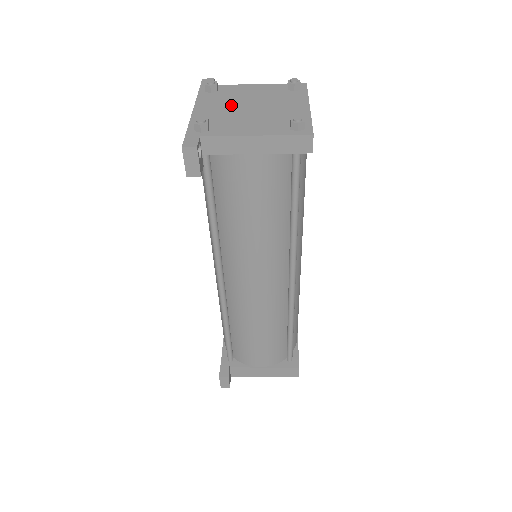
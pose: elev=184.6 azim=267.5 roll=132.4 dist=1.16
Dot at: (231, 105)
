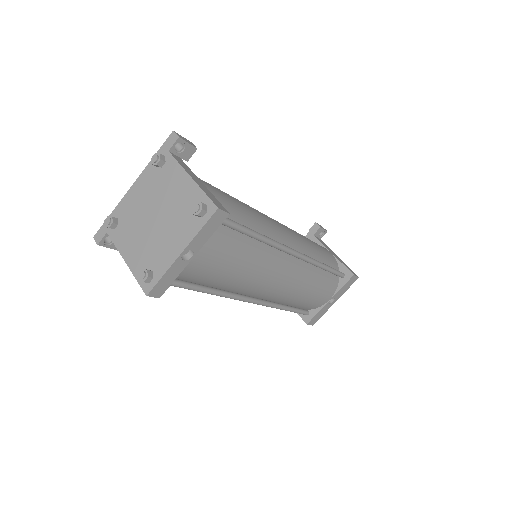
Dot at: (149, 202)
